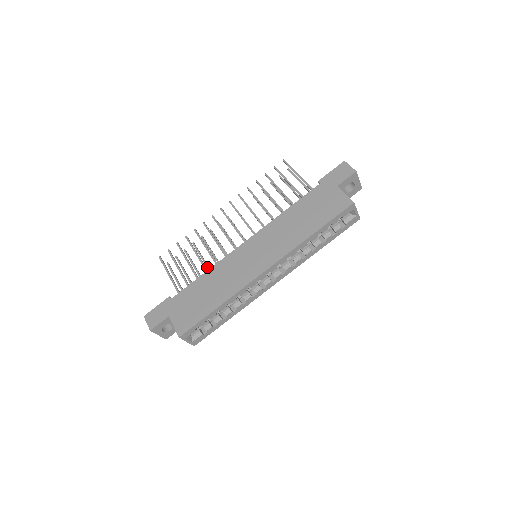
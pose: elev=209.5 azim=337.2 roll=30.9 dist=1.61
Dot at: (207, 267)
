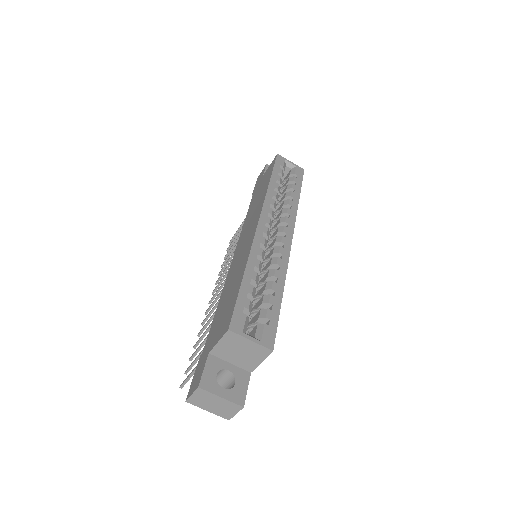
Dot at: occluded
